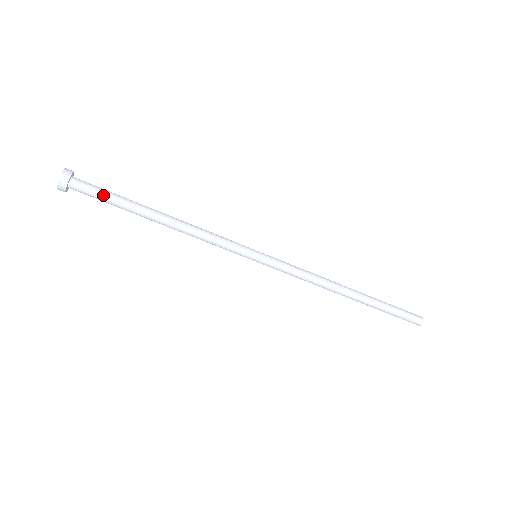
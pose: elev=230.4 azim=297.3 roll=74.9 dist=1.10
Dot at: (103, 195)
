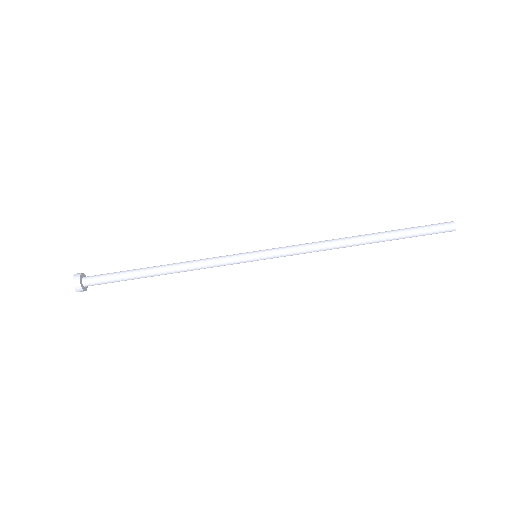
Dot at: (111, 273)
